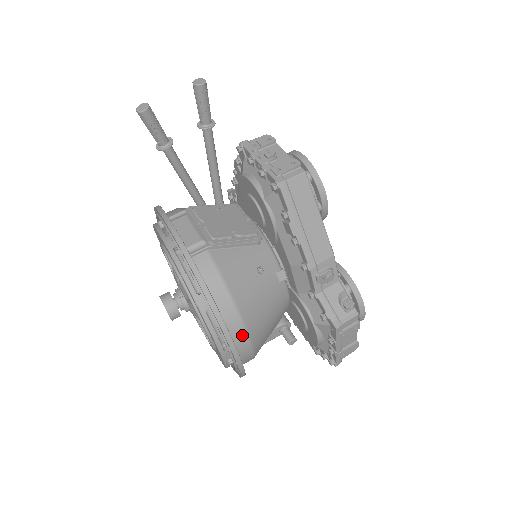
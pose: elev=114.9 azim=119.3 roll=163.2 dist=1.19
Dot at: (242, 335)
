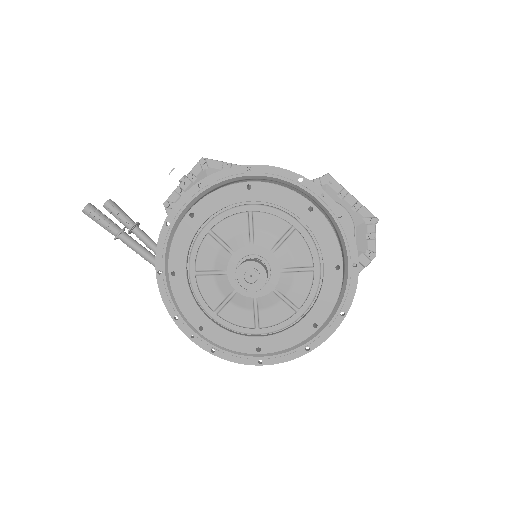
Dot at: occluded
